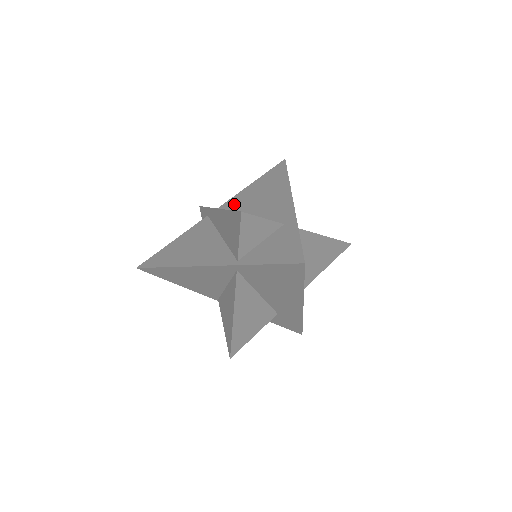
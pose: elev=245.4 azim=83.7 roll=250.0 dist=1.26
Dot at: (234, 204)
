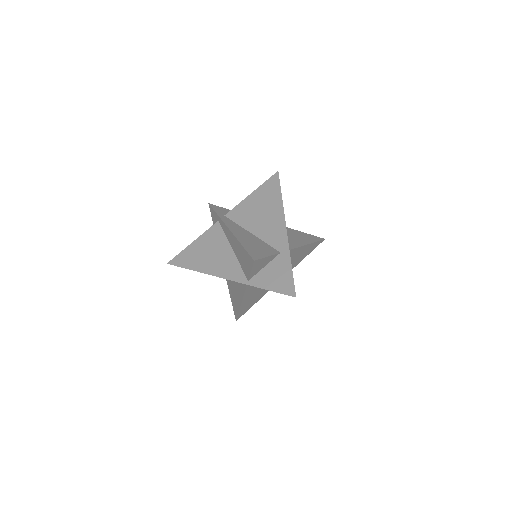
Dot at: (239, 215)
